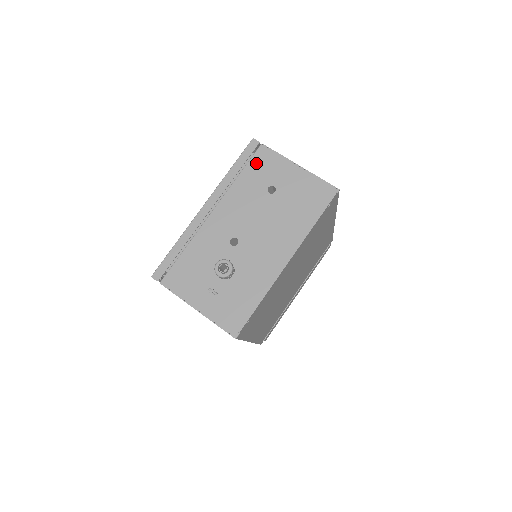
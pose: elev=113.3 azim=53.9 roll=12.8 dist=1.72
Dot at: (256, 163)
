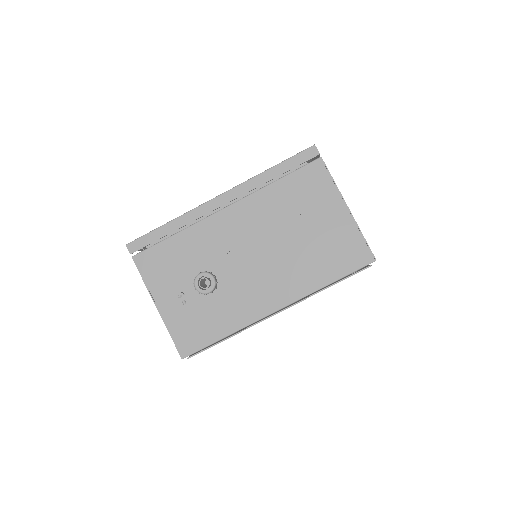
Dot at: (302, 177)
